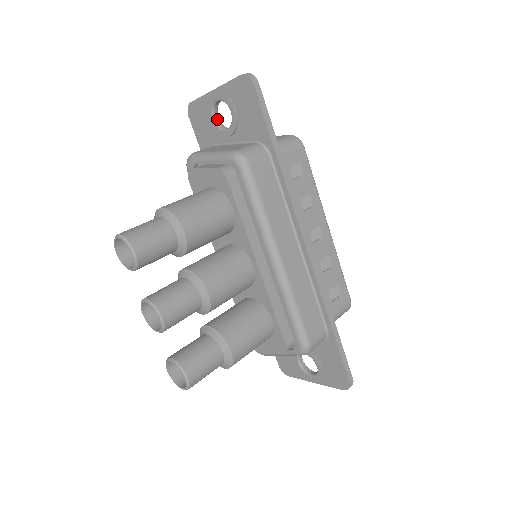
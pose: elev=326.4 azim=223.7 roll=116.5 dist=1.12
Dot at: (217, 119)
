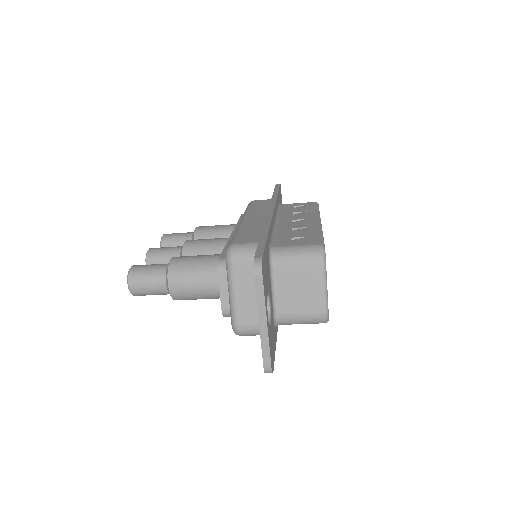
Dot at: occluded
